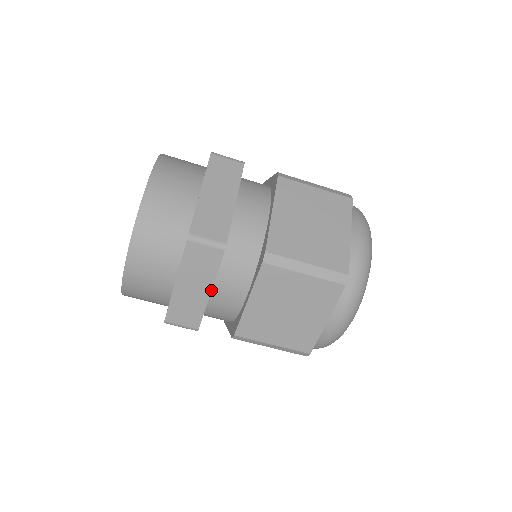
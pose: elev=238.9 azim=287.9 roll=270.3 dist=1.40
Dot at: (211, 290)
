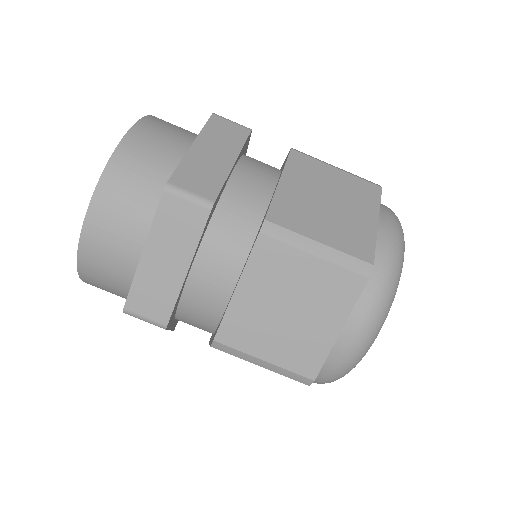
Dot at: (188, 267)
